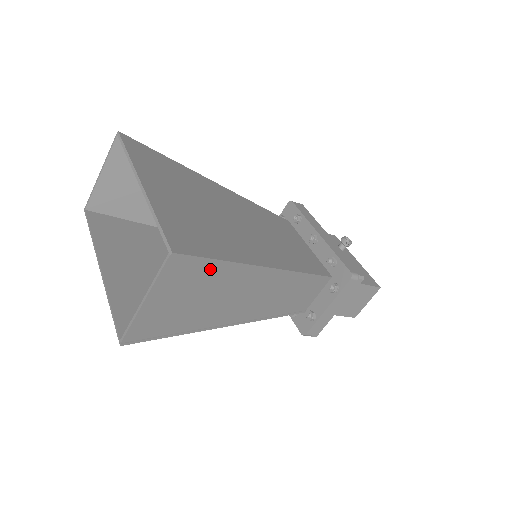
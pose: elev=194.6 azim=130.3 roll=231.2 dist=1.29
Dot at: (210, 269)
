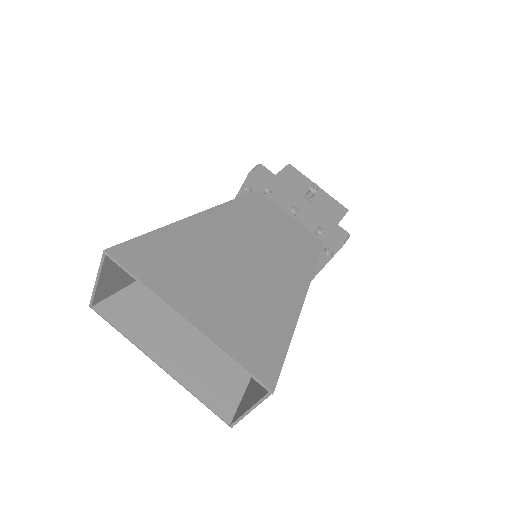
Dot at: occluded
